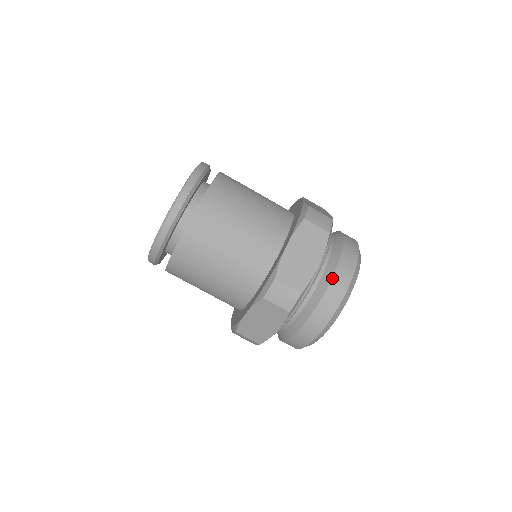
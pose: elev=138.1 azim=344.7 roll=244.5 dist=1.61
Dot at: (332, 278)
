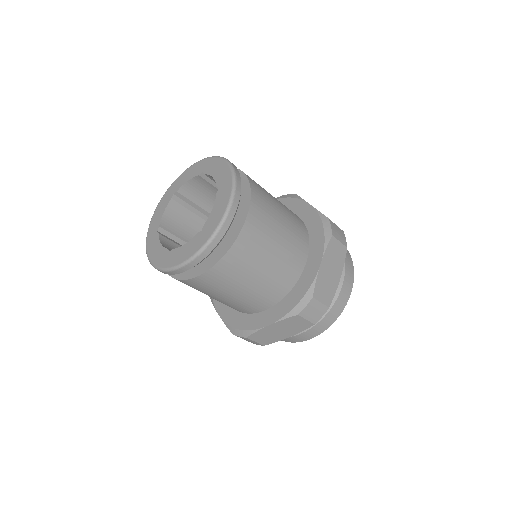
Dot at: (299, 334)
